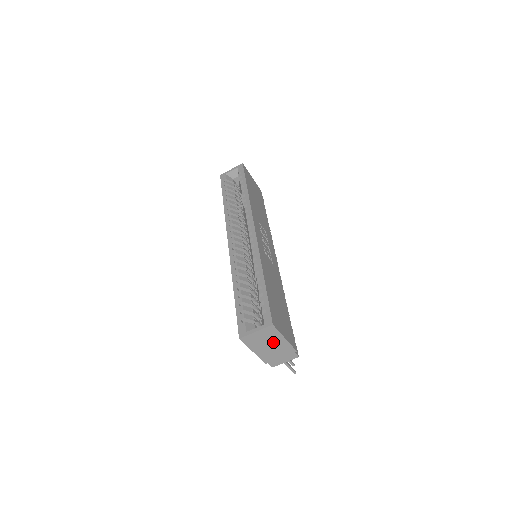
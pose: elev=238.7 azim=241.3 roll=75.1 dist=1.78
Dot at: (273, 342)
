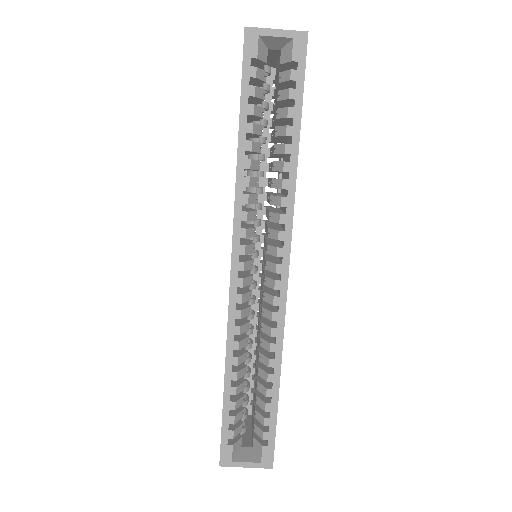
Dot at: occluded
